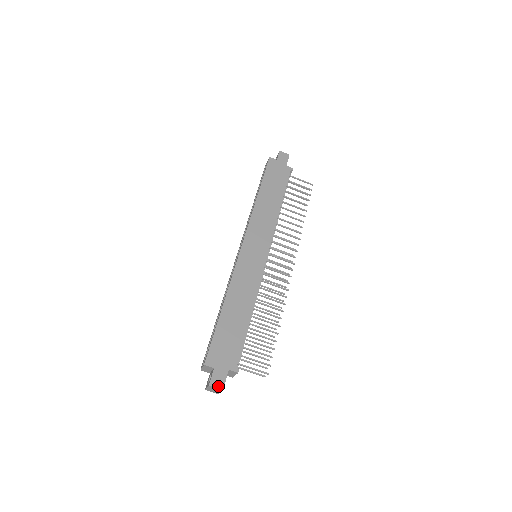
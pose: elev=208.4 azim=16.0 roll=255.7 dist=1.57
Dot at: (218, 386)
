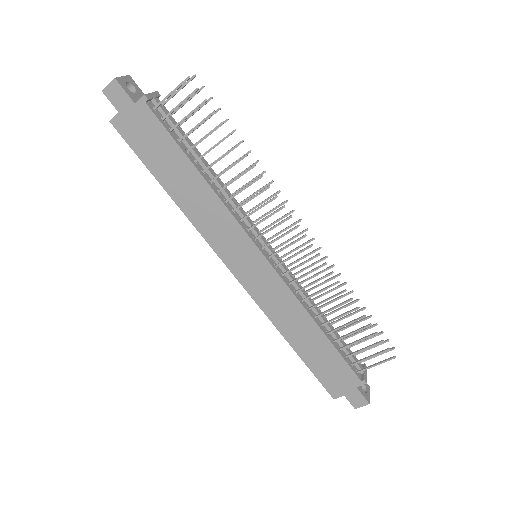
Dot at: (362, 405)
